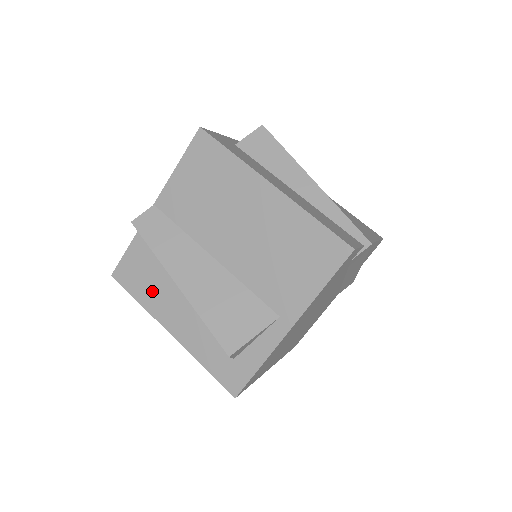
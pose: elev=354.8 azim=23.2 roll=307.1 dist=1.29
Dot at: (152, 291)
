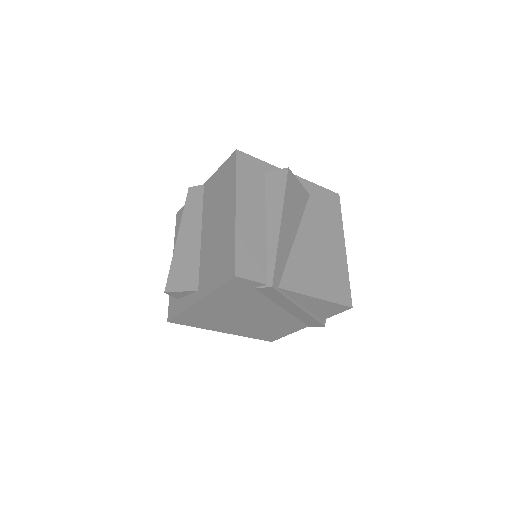
Dot at: occluded
